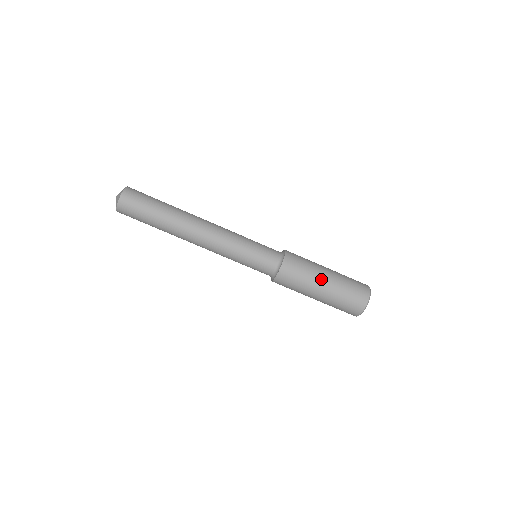
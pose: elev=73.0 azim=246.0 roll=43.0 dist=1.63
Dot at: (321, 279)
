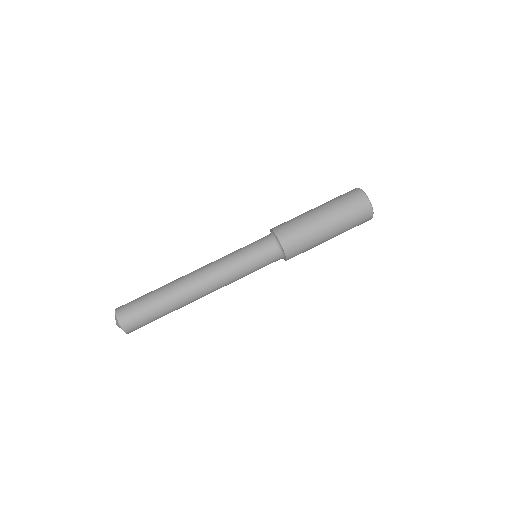
Dot at: (314, 214)
